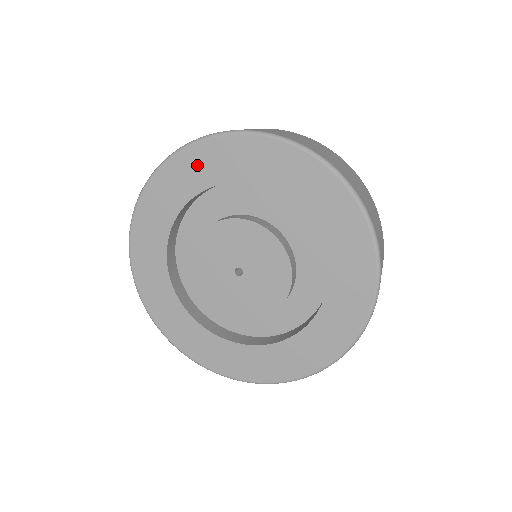
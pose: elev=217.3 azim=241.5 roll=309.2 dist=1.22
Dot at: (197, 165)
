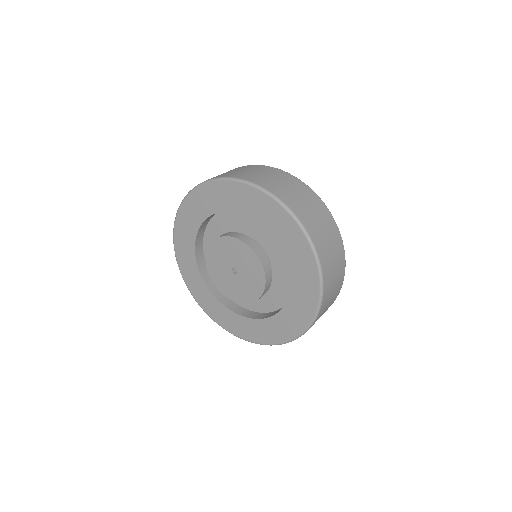
Dot at: (223, 194)
